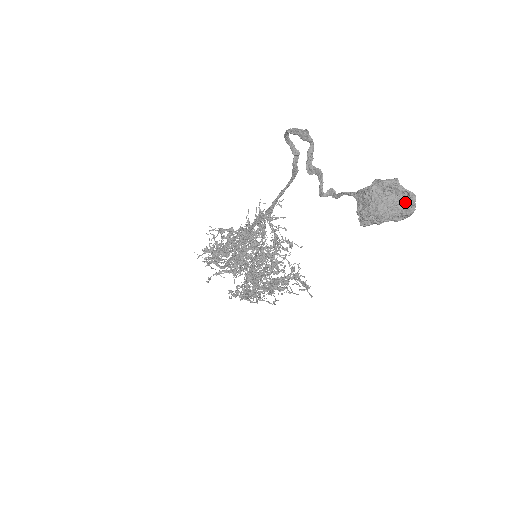
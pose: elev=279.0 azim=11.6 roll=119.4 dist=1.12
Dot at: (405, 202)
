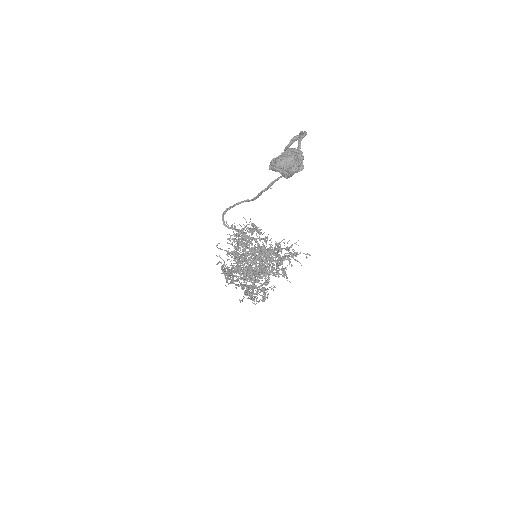
Dot at: (295, 165)
